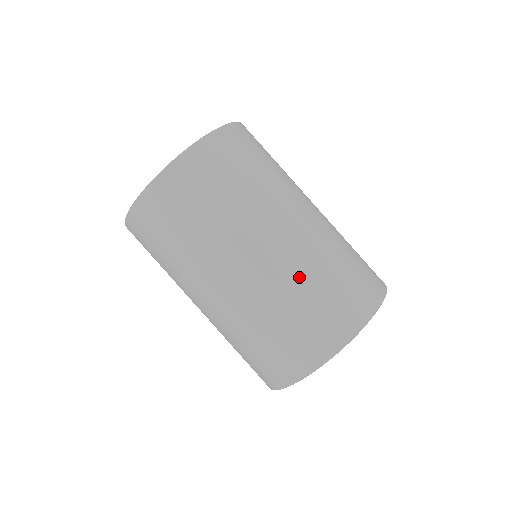
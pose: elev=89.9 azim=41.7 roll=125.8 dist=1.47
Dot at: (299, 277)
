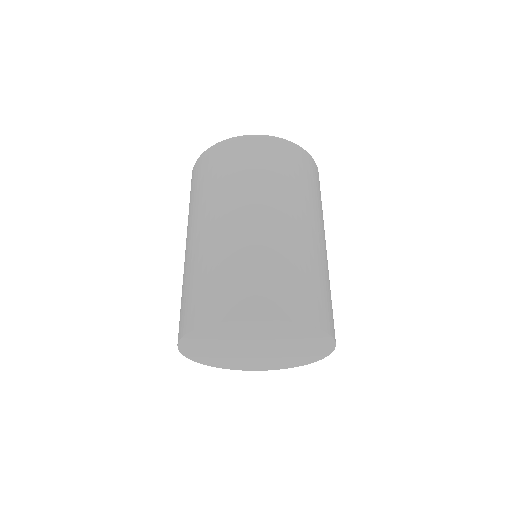
Dot at: (211, 256)
